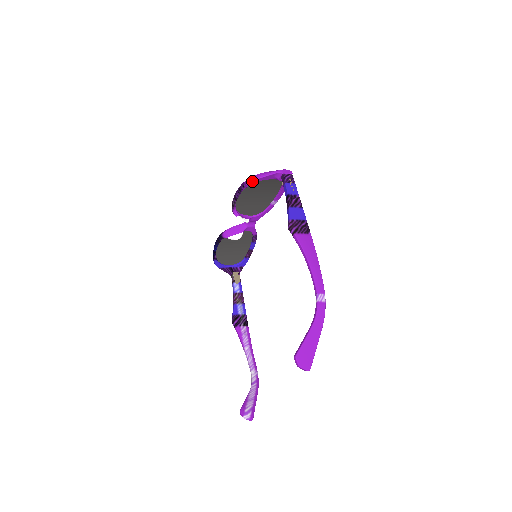
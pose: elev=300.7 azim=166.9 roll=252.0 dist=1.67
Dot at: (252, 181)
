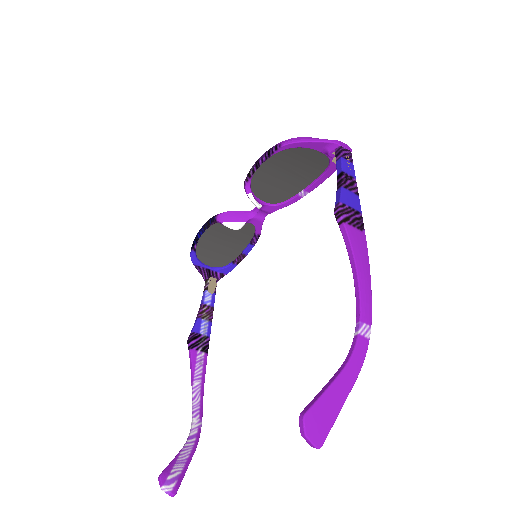
Dot at: (292, 143)
